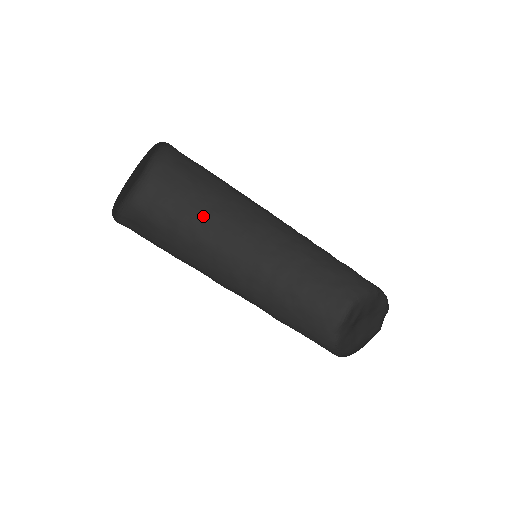
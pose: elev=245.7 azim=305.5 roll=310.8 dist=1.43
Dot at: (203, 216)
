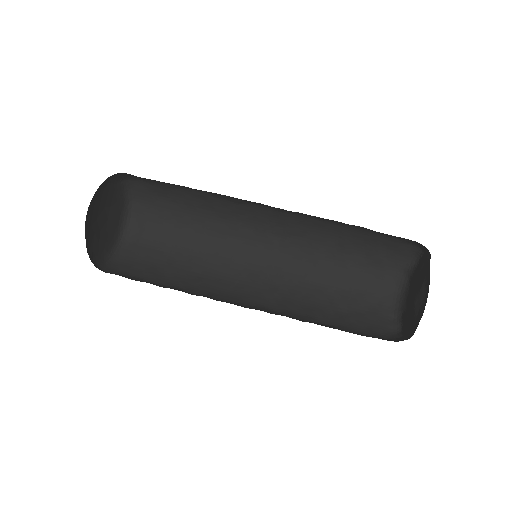
Dot at: (185, 279)
